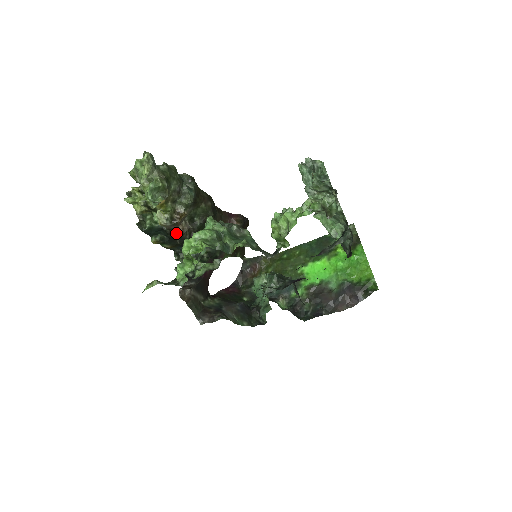
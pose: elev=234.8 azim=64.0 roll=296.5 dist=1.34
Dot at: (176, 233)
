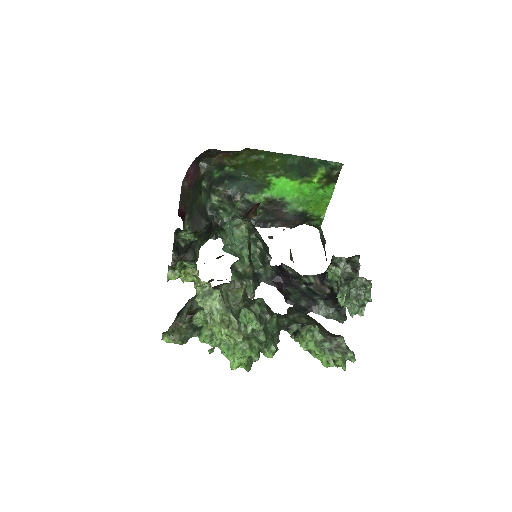
Dot at: occluded
